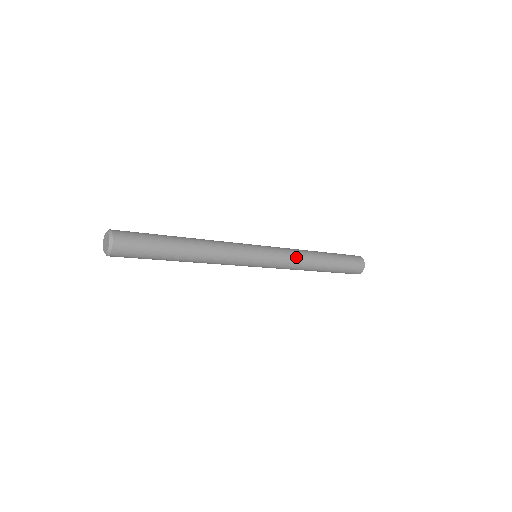
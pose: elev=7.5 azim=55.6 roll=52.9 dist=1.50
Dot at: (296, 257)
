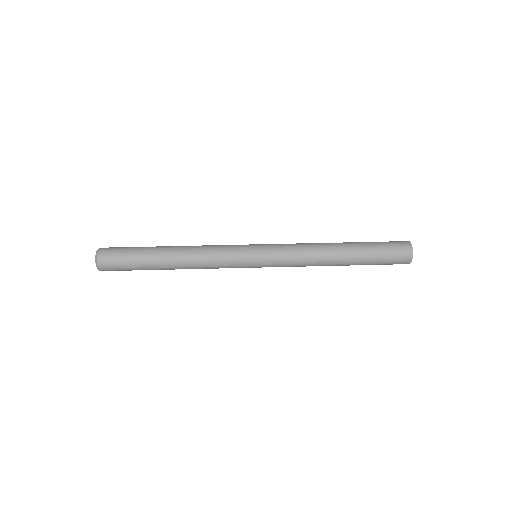
Dot at: (303, 259)
